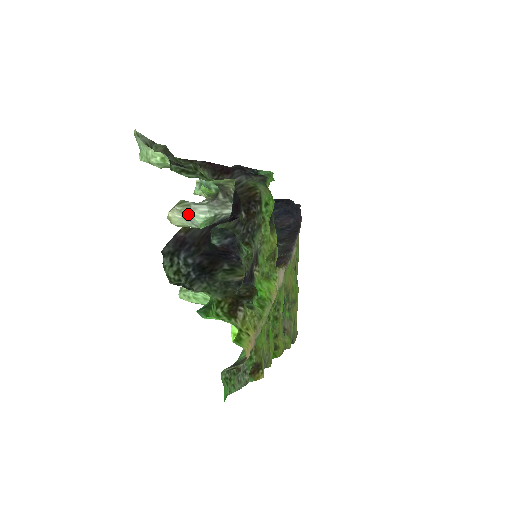
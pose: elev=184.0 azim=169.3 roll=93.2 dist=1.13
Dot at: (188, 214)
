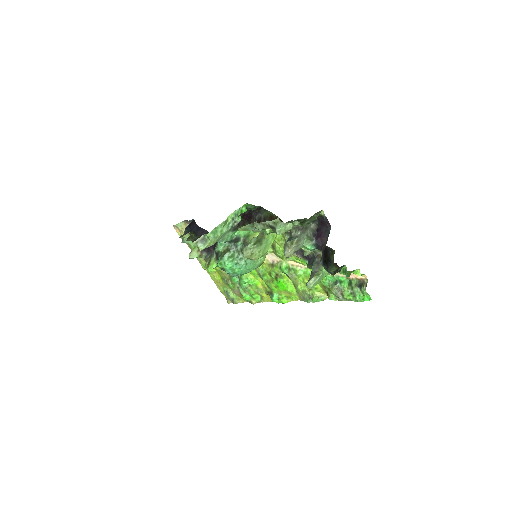
Dot at: (299, 245)
